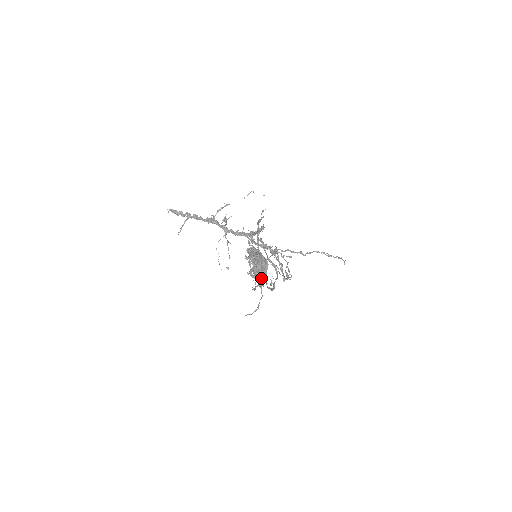
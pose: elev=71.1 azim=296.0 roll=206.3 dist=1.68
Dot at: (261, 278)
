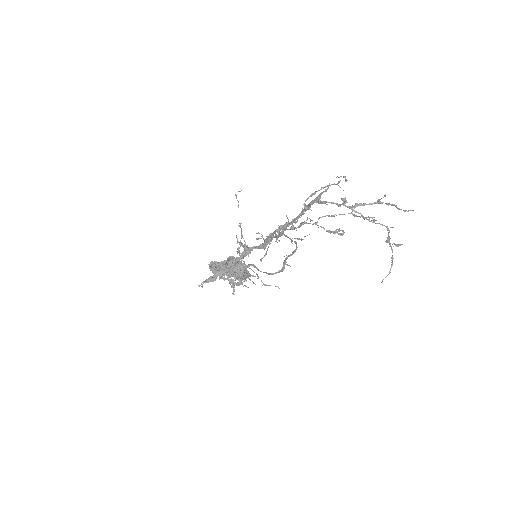
Dot at: (248, 277)
